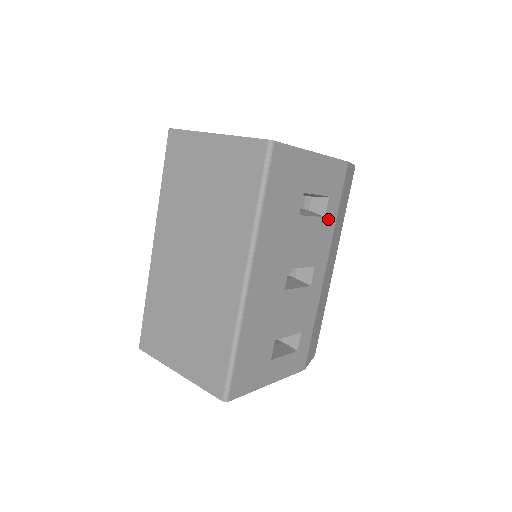
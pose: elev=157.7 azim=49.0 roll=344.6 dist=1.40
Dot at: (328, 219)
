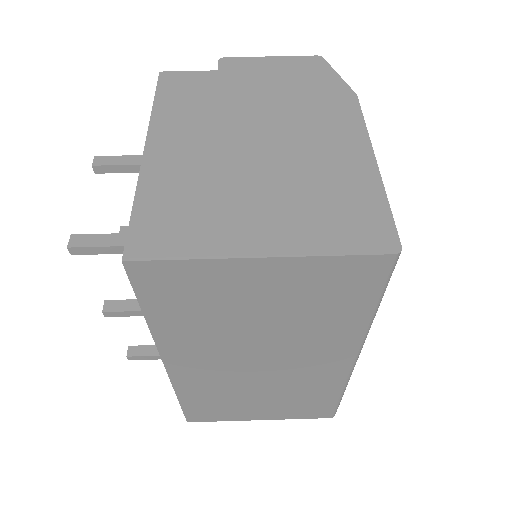
Dot at: occluded
